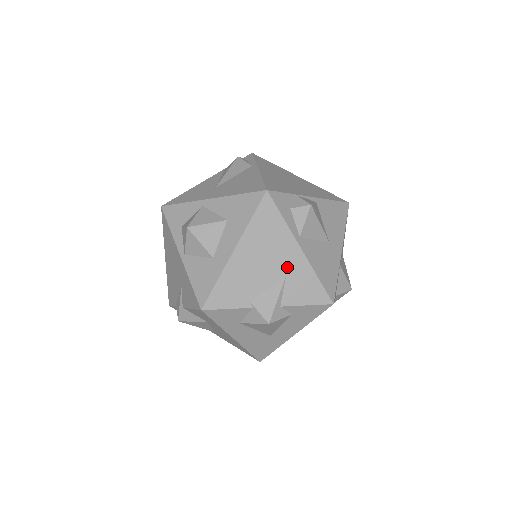
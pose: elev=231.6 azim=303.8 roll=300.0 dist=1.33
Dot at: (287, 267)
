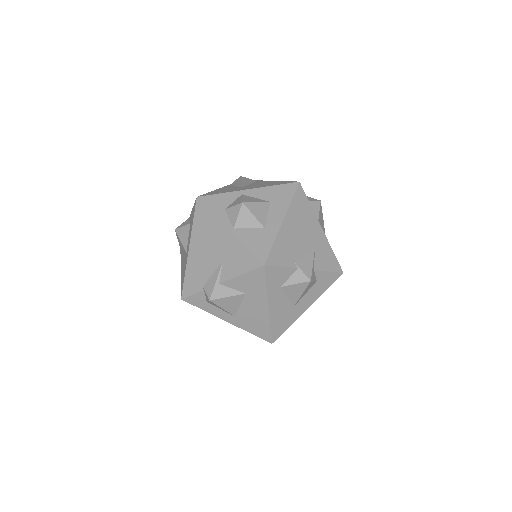
Dot at: (315, 240)
